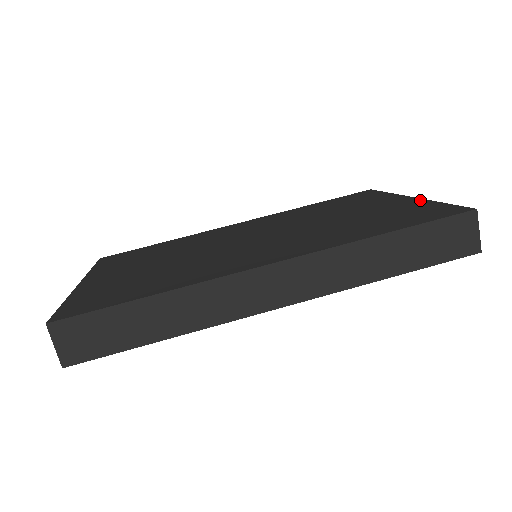
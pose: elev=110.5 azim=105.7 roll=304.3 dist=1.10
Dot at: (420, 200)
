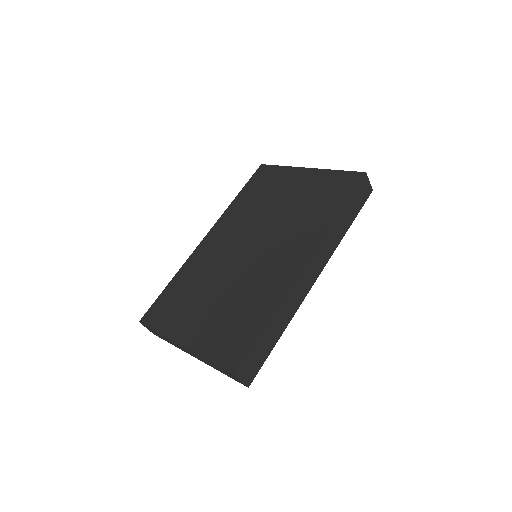
Dot at: (319, 171)
